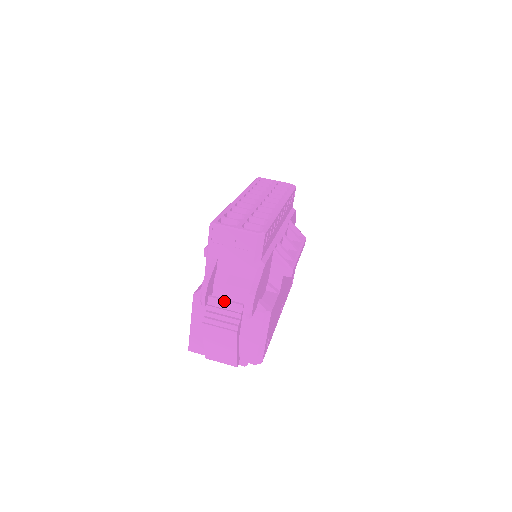
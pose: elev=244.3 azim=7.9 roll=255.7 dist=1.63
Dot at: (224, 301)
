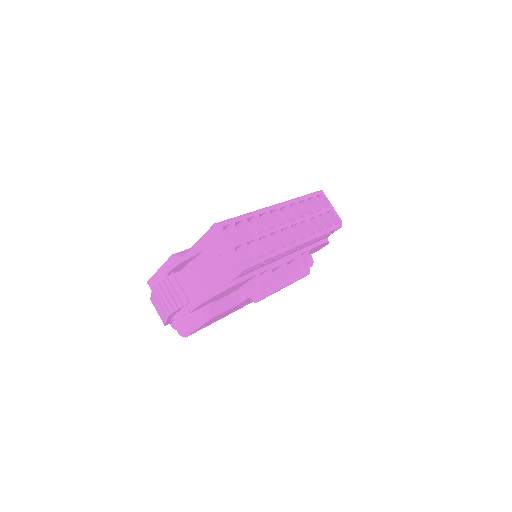
Dot at: (179, 287)
